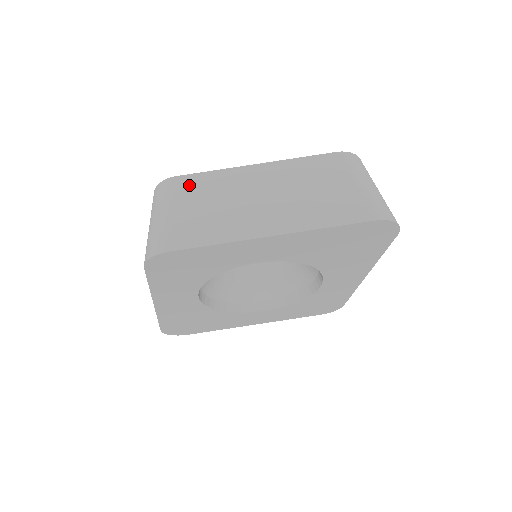
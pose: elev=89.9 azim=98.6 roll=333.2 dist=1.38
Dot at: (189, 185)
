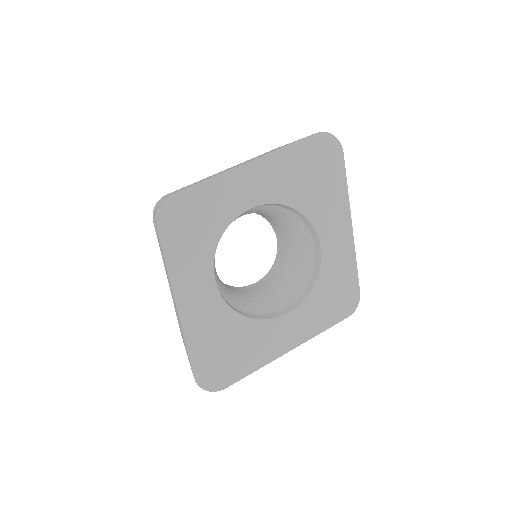
Dot at: occluded
